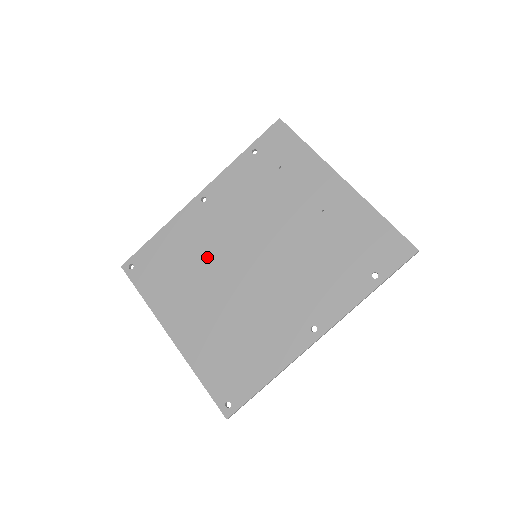
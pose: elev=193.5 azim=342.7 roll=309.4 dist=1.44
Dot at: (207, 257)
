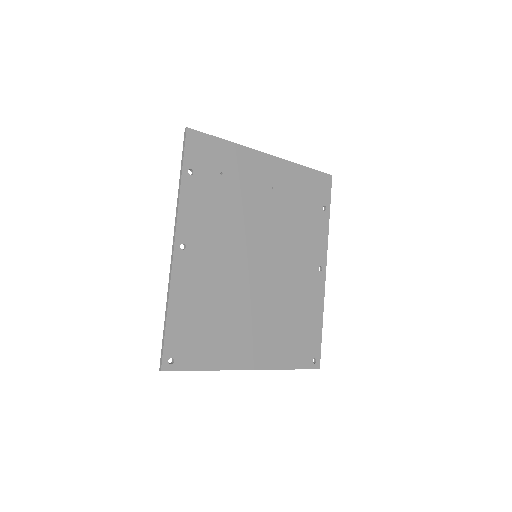
Dot at: (227, 289)
